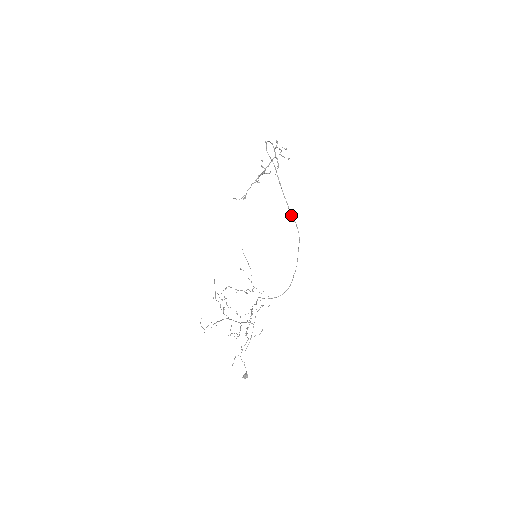
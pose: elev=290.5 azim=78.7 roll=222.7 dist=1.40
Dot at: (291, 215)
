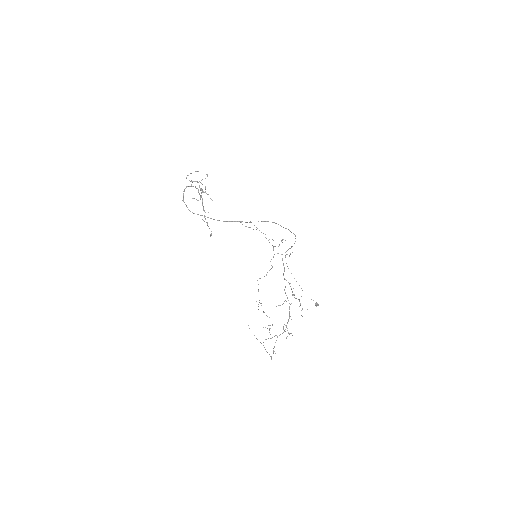
Dot at: occluded
